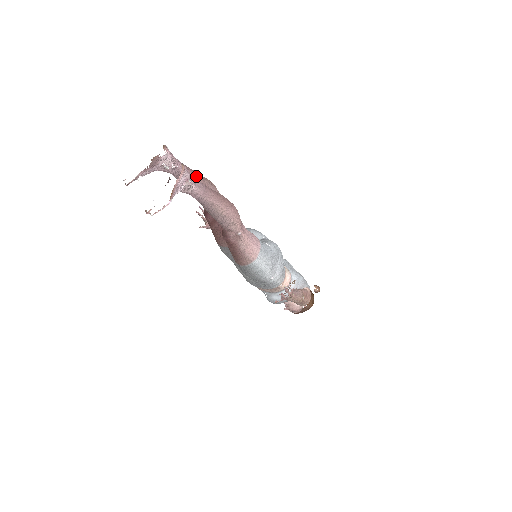
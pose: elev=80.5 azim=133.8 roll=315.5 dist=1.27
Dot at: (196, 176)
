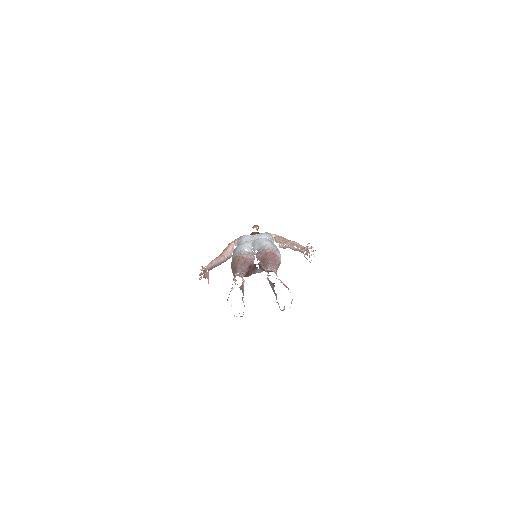
Dot at: (243, 265)
